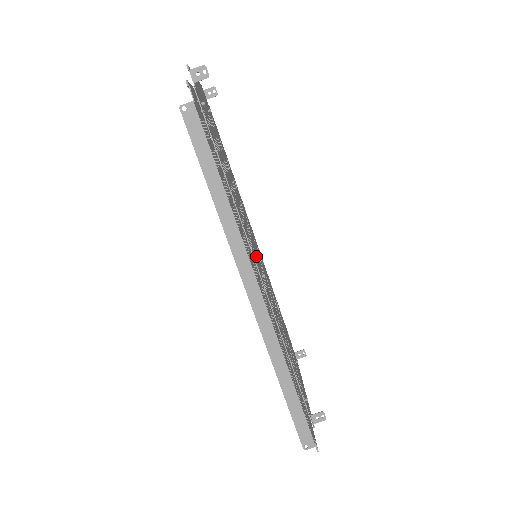
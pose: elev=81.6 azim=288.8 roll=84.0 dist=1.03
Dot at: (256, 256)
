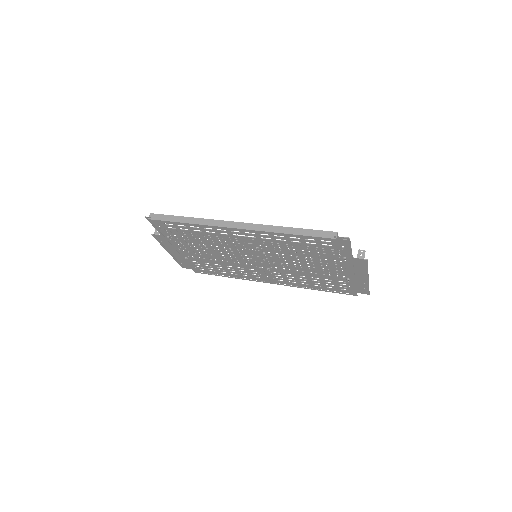
Dot at: (253, 253)
